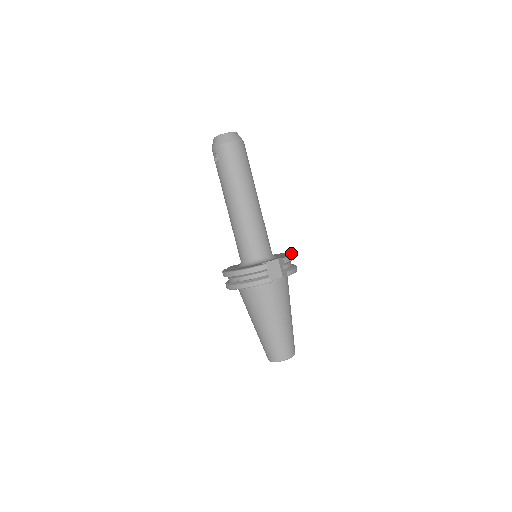
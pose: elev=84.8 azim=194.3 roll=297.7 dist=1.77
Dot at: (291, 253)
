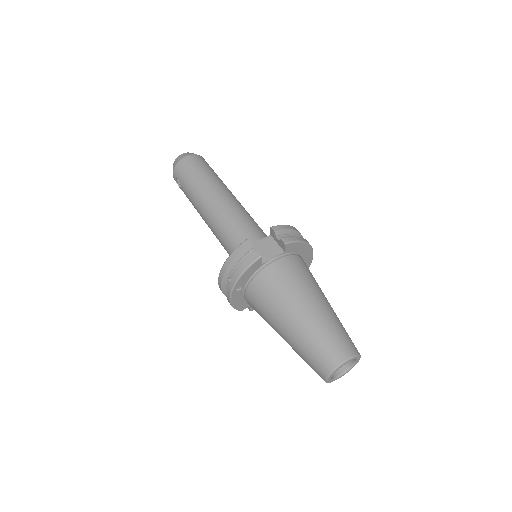
Dot at: occluded
